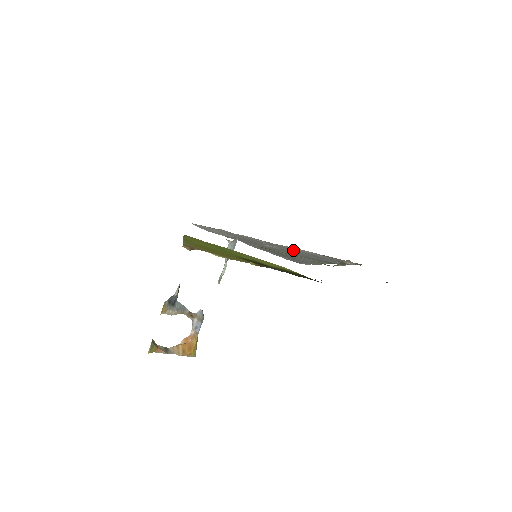
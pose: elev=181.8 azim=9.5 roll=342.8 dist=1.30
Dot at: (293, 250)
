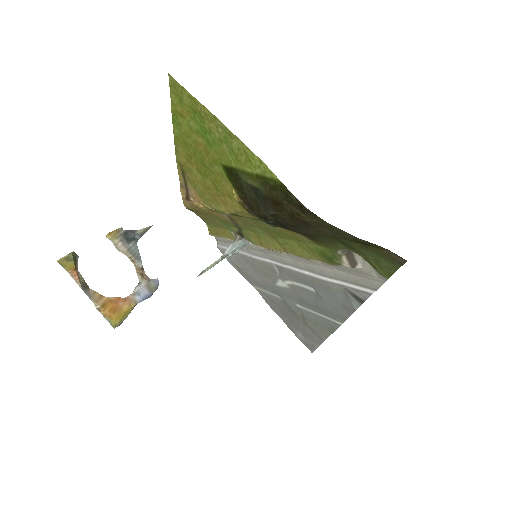
Dot at: (304, 282)
